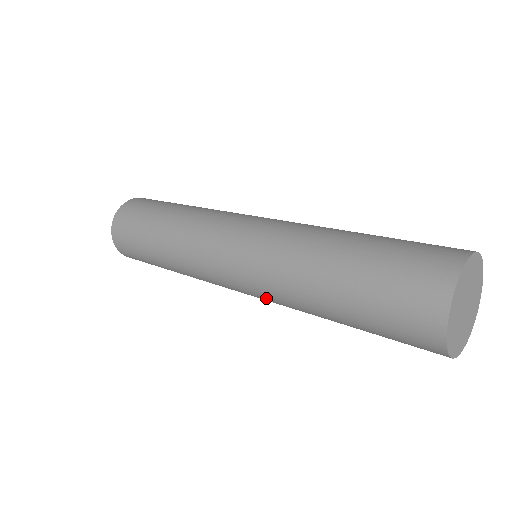
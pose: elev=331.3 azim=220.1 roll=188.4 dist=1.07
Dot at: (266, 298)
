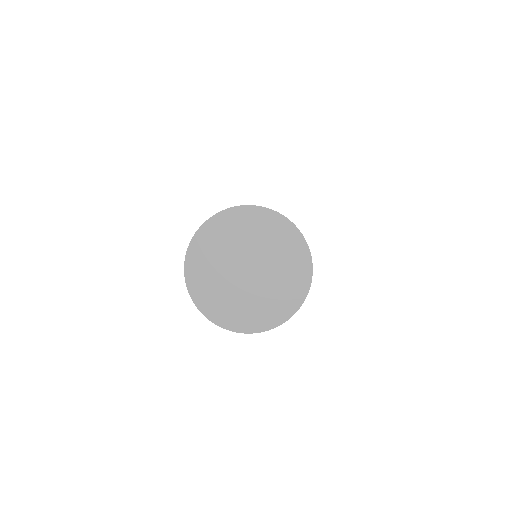
Dot at: occluded
